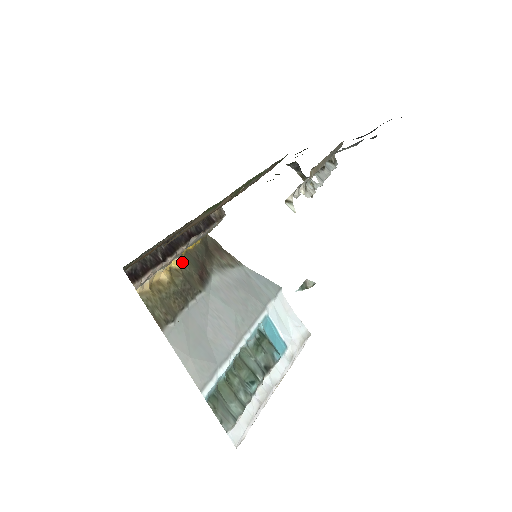
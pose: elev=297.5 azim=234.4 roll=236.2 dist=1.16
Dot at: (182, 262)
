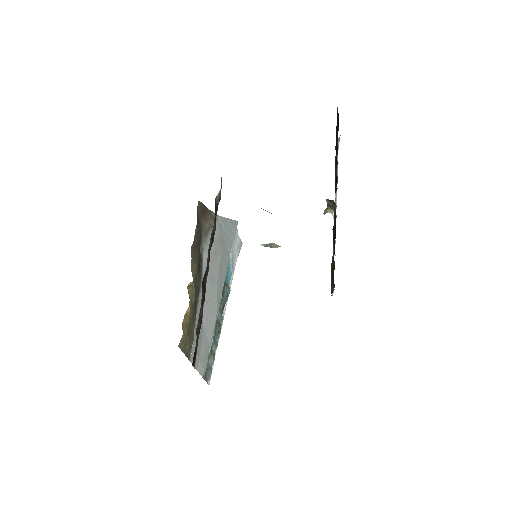
Dot at: (192, 269)
